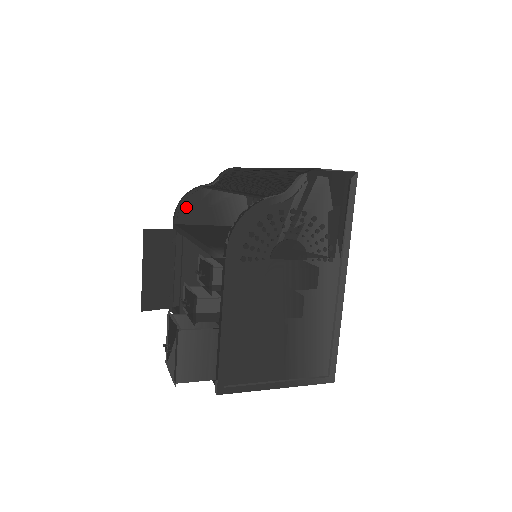
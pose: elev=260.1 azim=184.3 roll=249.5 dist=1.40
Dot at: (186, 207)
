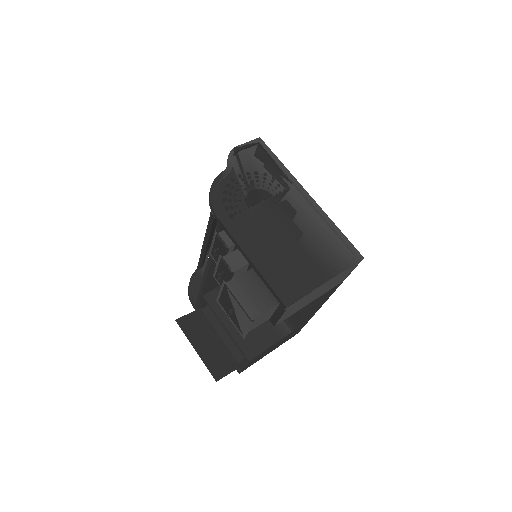
Dot at: (195, 290)
